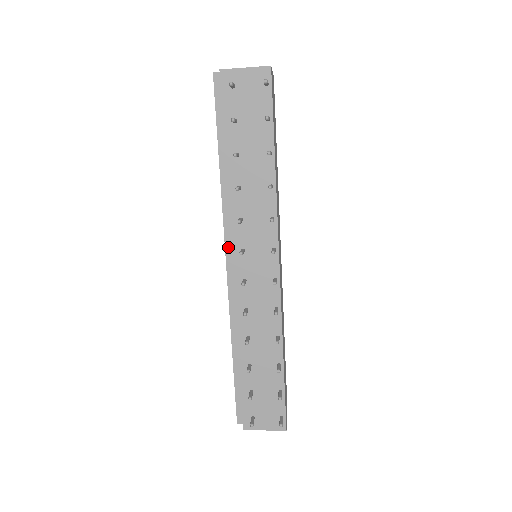
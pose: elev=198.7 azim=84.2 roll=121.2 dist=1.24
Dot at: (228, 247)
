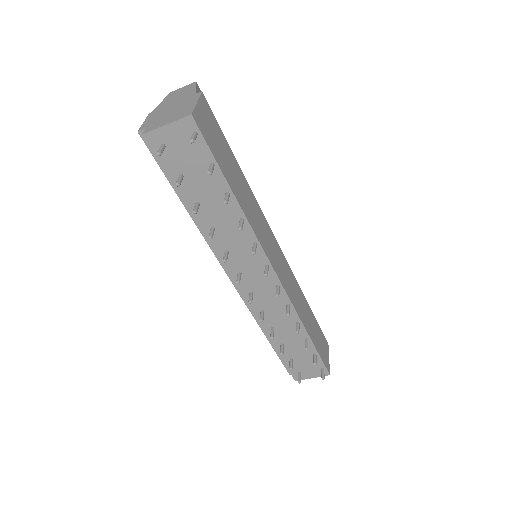
Dot at: occluded
